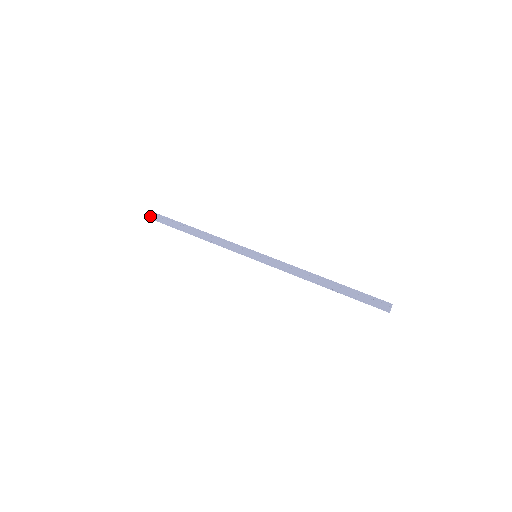
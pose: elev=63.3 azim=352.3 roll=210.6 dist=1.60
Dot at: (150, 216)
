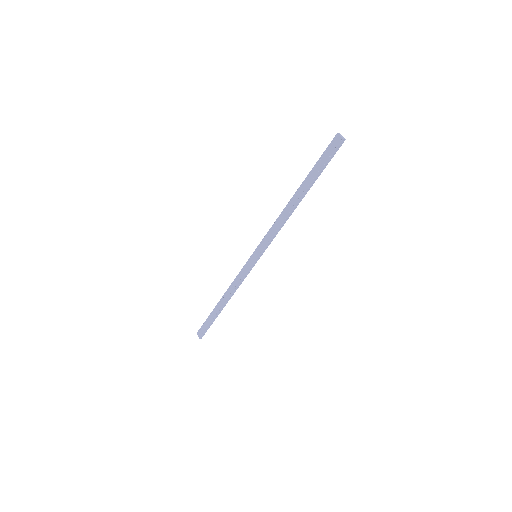
Dot at: occluded
